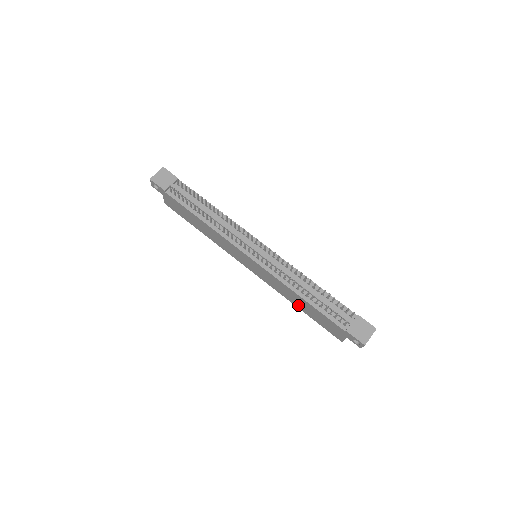
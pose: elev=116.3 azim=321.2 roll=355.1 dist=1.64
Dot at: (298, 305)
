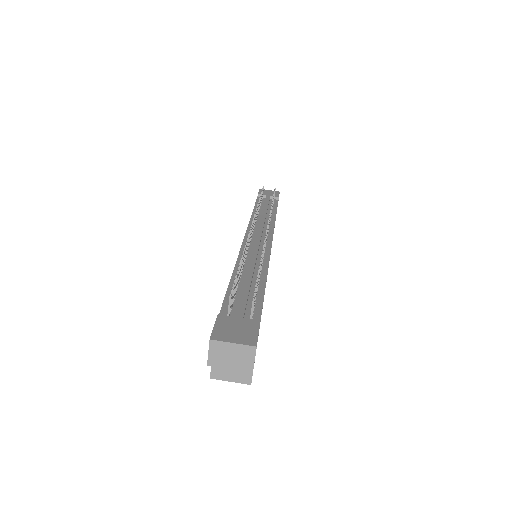
Dot at: occluded
